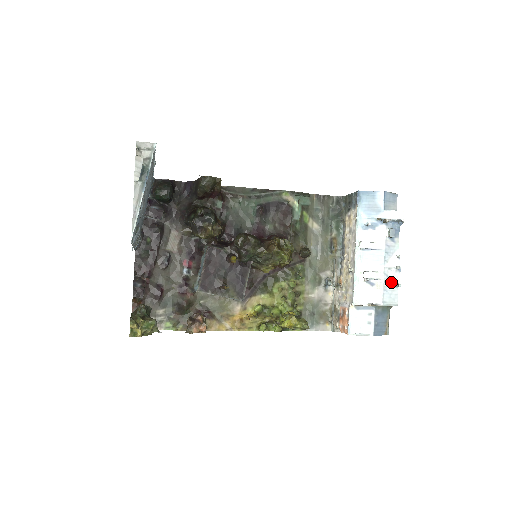
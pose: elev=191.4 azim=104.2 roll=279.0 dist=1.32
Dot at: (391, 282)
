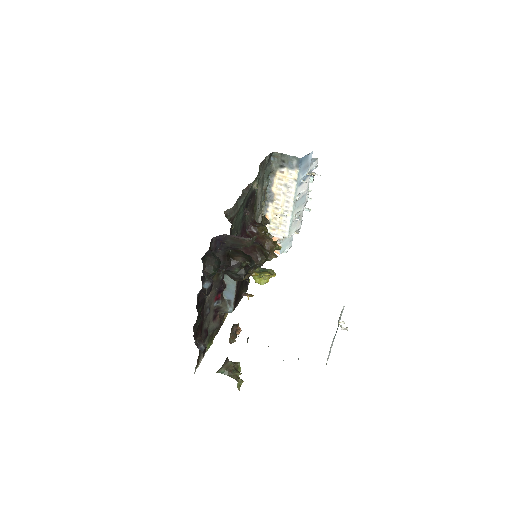
Dot at: (304, 209)
